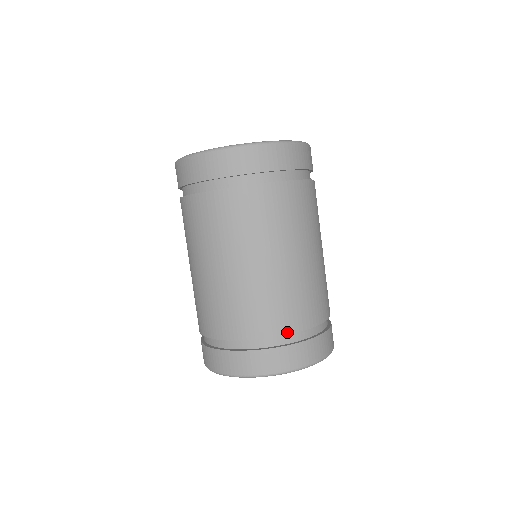
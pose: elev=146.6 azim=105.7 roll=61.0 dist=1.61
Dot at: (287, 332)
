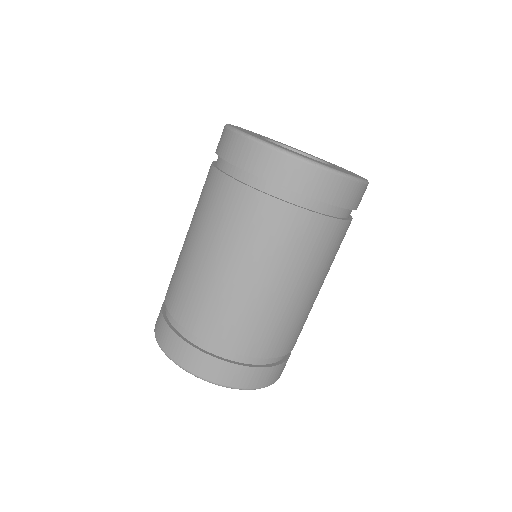
Dot at: occluded
